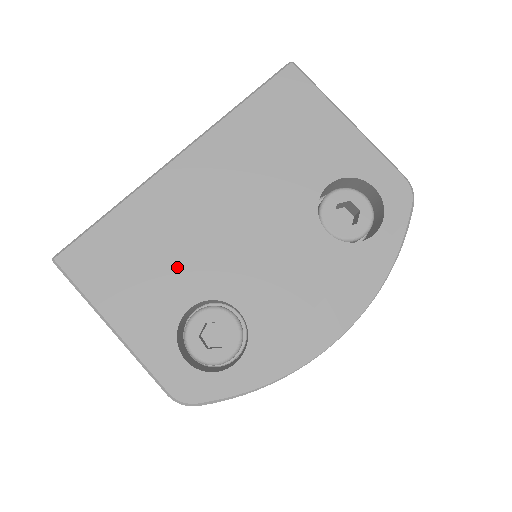
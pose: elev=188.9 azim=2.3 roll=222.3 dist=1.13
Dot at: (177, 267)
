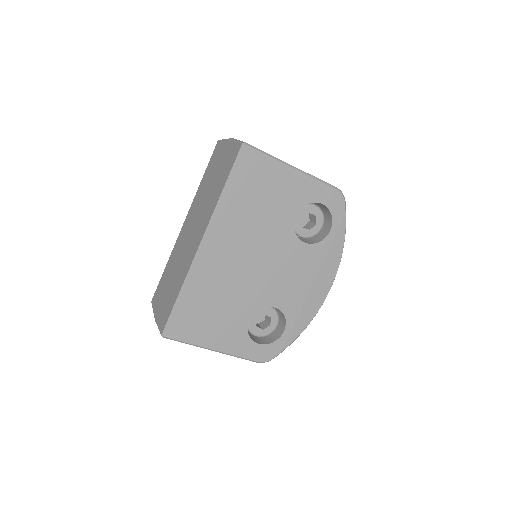
Dot at: (233, 304)
